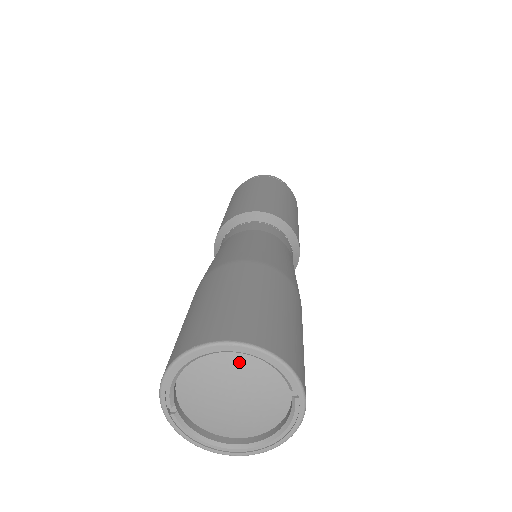
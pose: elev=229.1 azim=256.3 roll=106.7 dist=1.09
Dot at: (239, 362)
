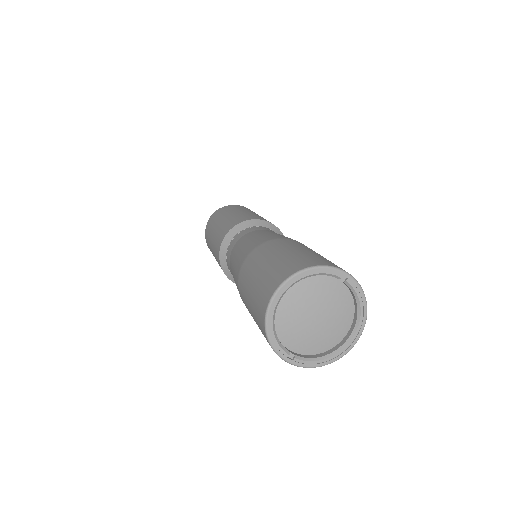
Dot at: (299, 292)
